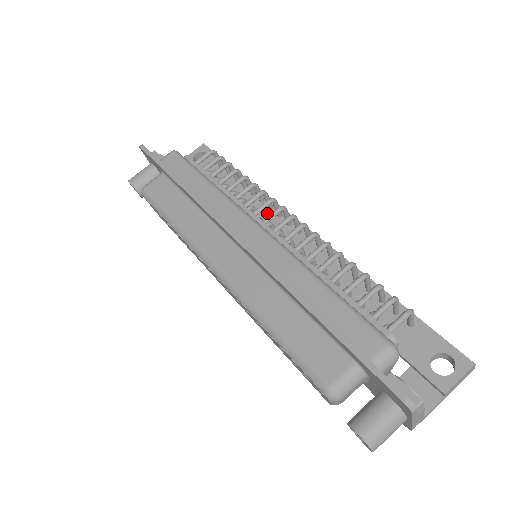
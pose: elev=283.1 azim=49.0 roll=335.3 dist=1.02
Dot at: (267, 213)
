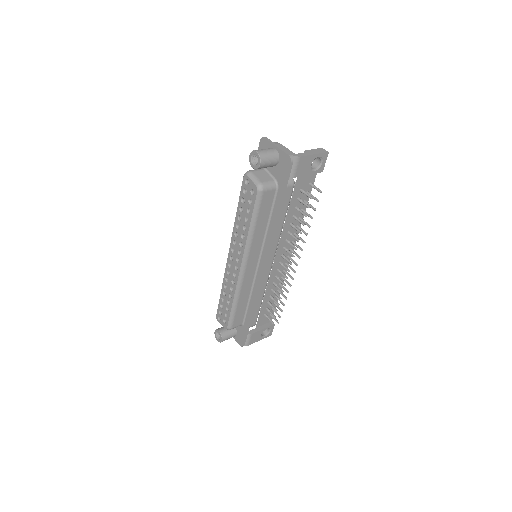
Dot at: occluded
